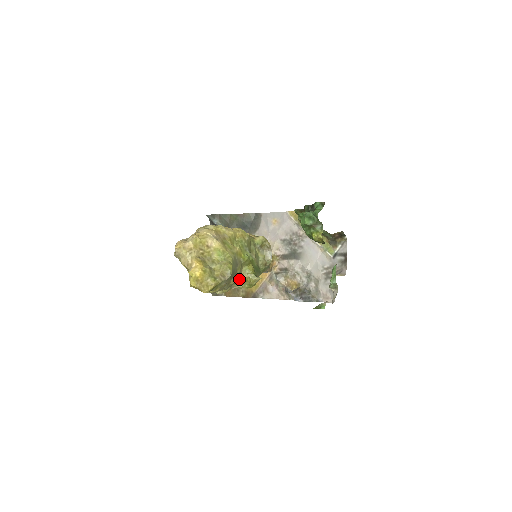
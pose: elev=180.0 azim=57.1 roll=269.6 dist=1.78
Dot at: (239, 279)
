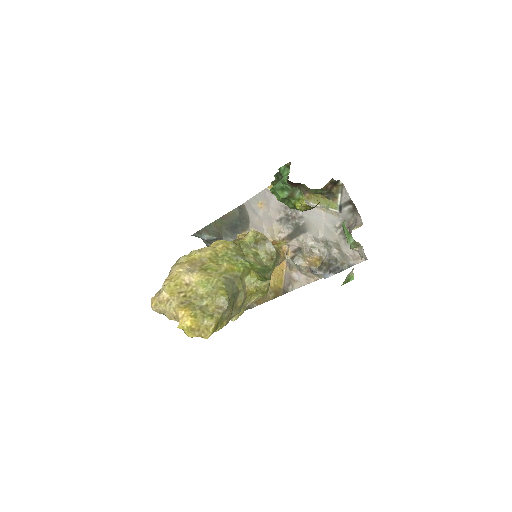
Dot at: (247, 294)
